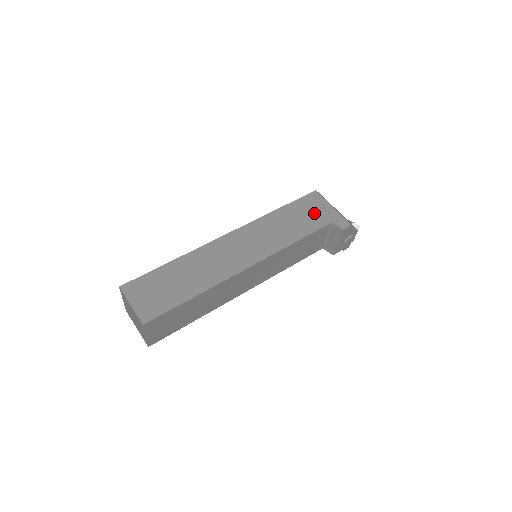
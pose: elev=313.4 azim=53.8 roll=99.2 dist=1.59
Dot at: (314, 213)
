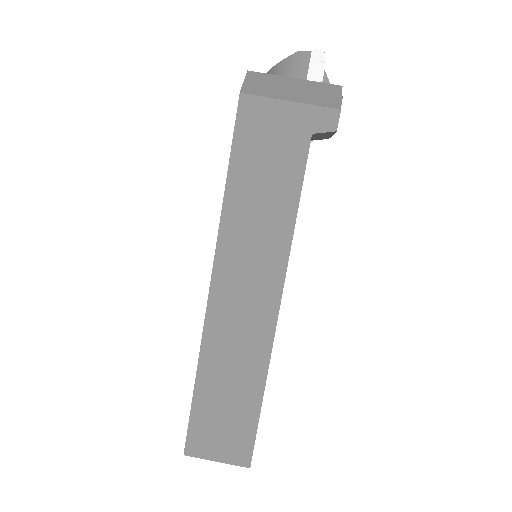
Dot at: (275, 142)
